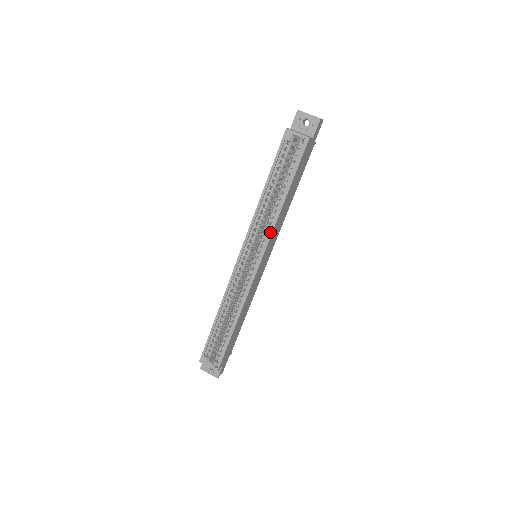
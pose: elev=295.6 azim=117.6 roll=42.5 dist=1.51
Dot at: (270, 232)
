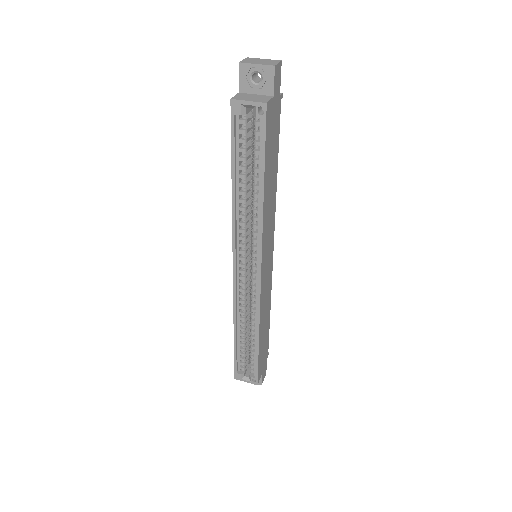
Dot at: (259, 235)
